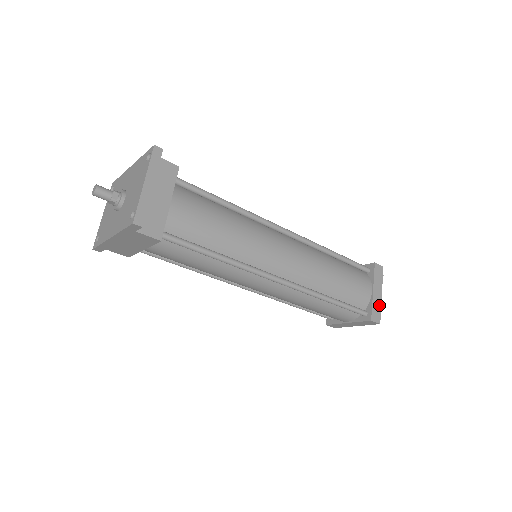
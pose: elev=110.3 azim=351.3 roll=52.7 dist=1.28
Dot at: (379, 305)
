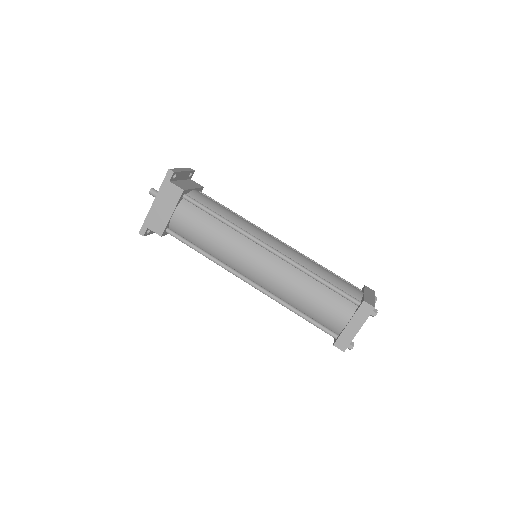
Dot at: (372, 301)
